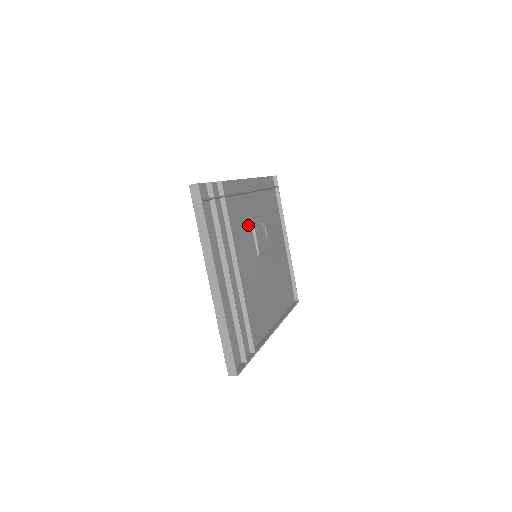
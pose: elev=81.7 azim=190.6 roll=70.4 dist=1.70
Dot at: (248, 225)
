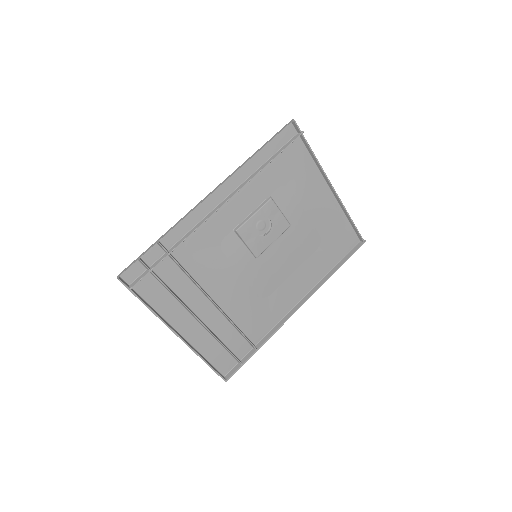
Dot at: (231, 238)
